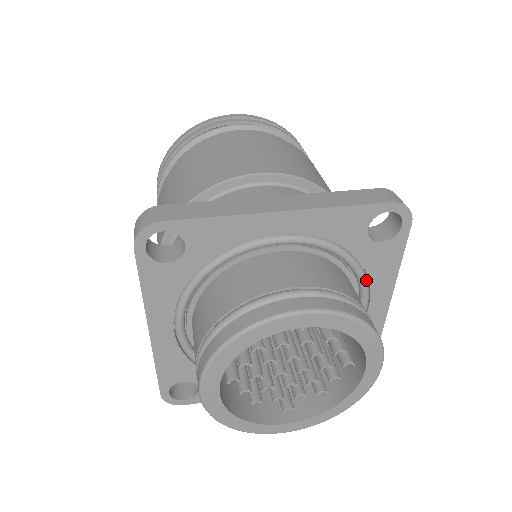
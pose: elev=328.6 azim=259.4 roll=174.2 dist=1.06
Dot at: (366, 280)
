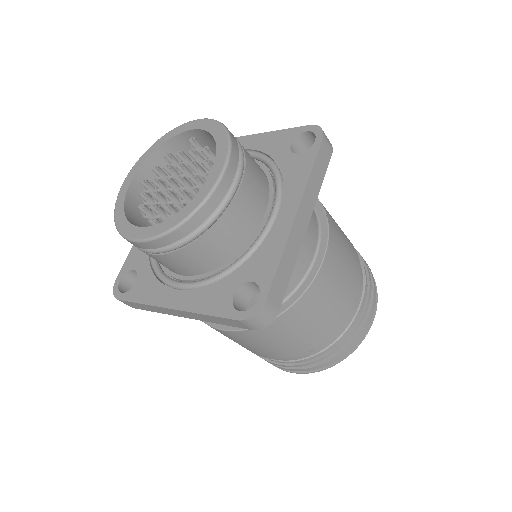
Dot at: (281, 185)
